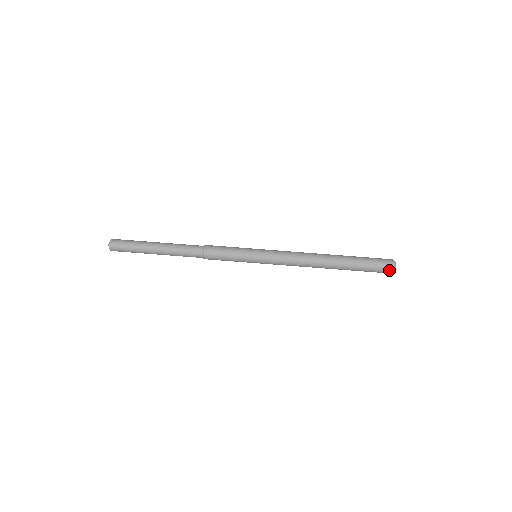
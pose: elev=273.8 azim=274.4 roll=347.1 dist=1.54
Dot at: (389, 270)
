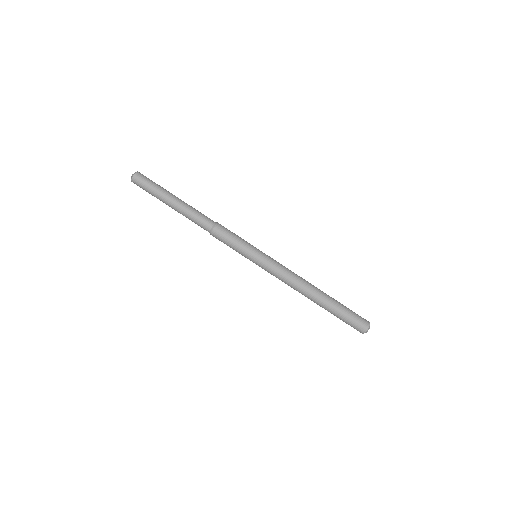
Dot at: (361, 330)
